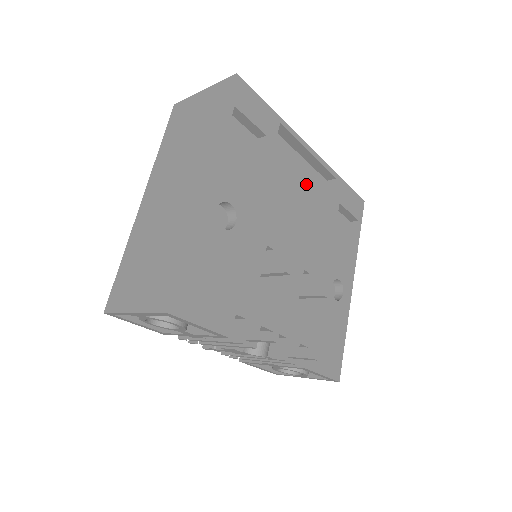
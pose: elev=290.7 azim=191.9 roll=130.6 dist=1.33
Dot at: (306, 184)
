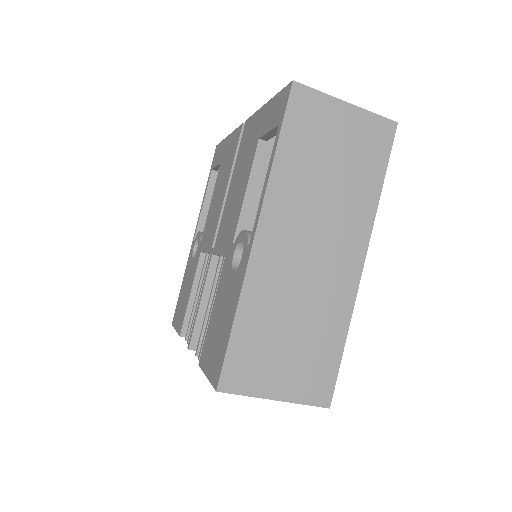
Dot at: occluded
